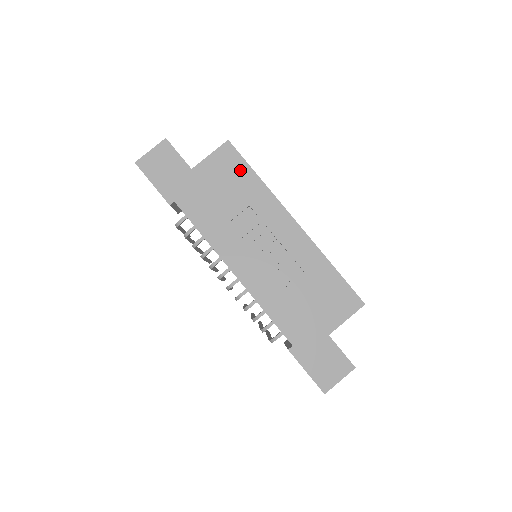
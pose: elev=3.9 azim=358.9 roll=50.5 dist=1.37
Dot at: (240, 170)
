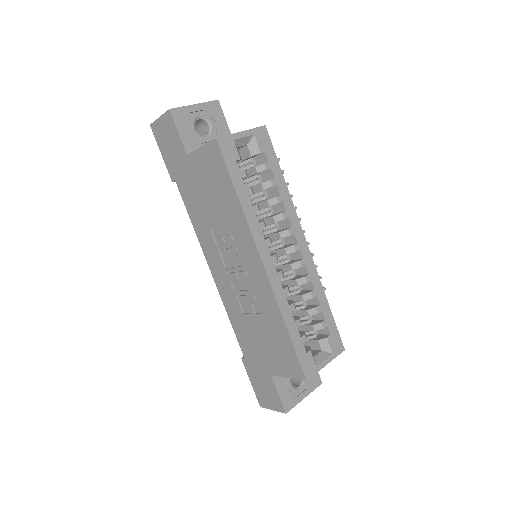
Dot at: (223, 180)
